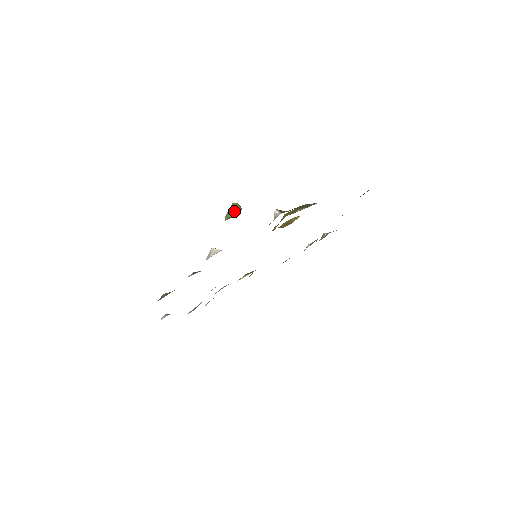
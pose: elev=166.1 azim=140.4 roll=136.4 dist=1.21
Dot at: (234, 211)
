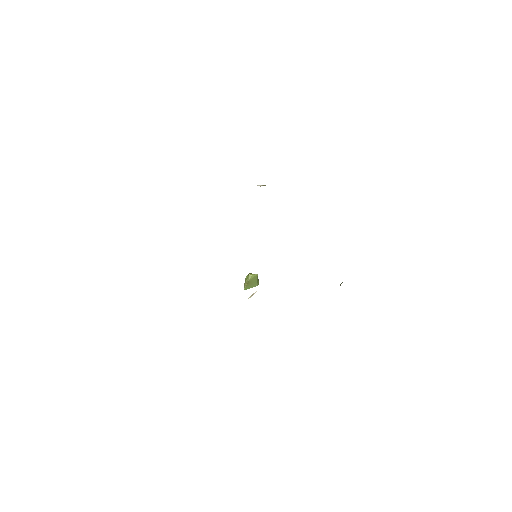
Dot at: (250, 275)
